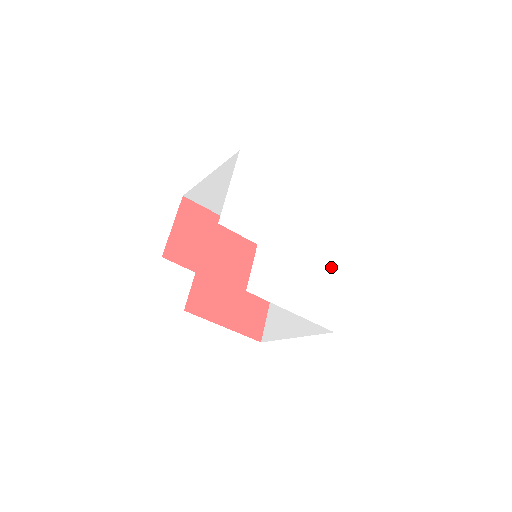
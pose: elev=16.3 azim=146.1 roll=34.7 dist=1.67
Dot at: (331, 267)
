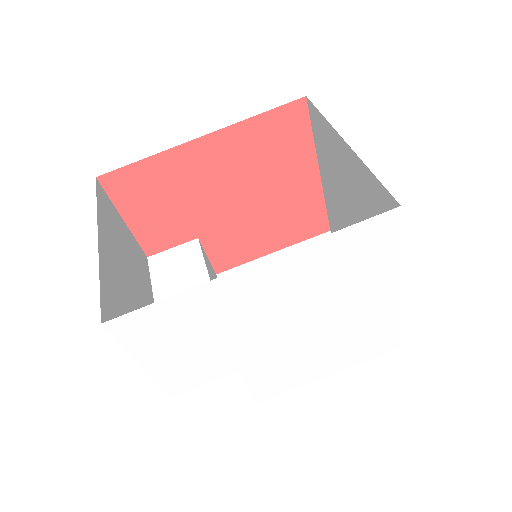
Dot at: (374, 301)
